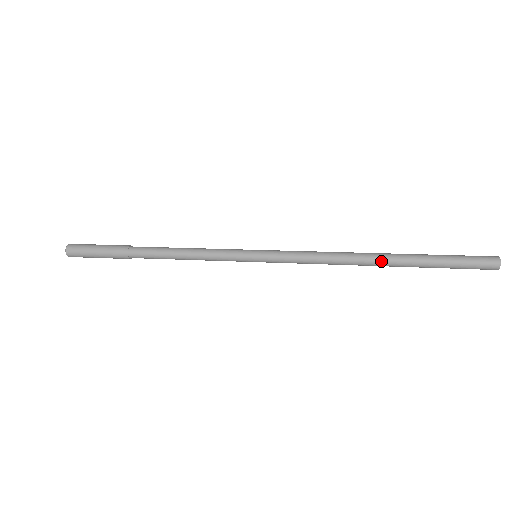
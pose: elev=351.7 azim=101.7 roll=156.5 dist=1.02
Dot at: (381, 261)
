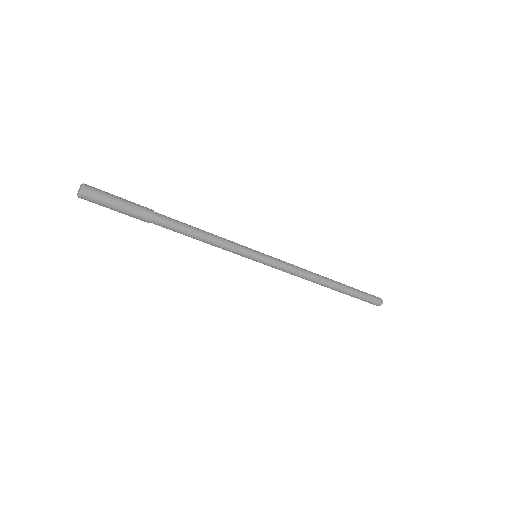
Dot at: (331, 284)
